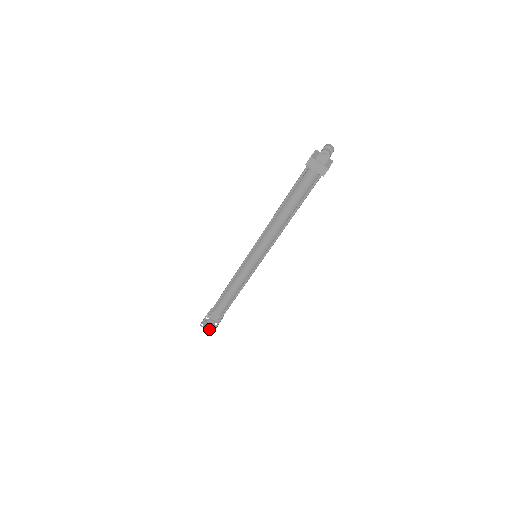
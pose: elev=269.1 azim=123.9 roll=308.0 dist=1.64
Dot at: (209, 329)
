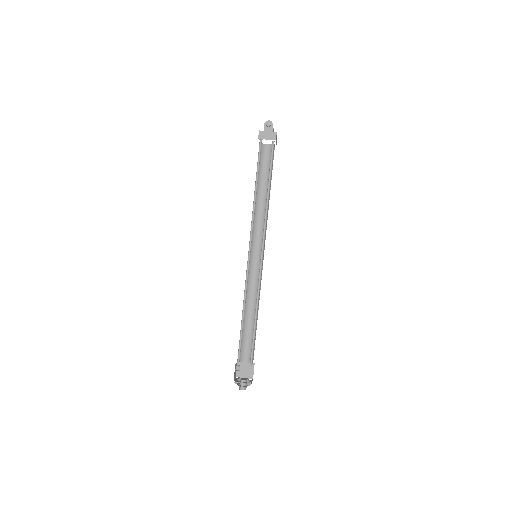
Dot at: (245, 382)
